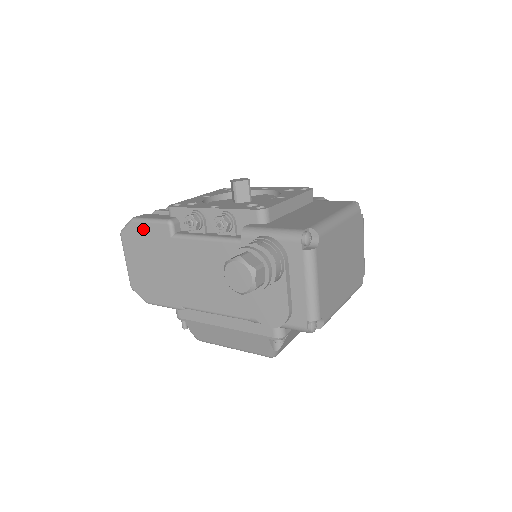
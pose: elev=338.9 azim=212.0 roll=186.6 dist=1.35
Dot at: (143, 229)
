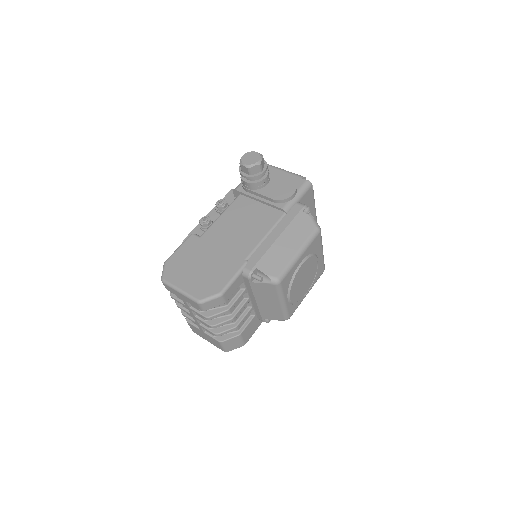
Dot at: (178, 256)
